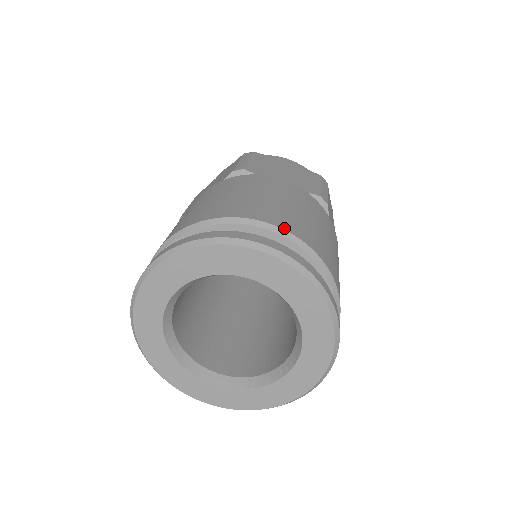
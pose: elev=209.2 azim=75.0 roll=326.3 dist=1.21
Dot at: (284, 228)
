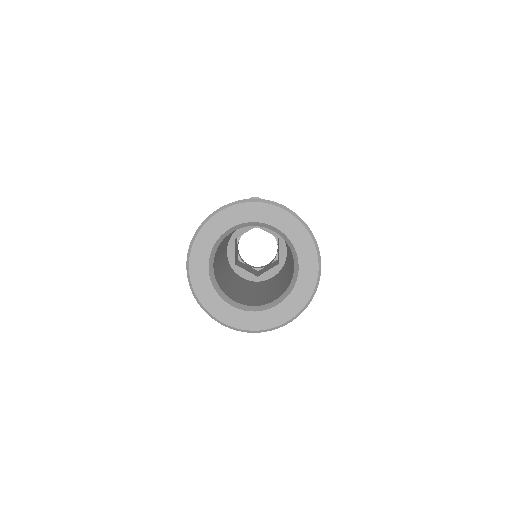
Dot at: occluded
